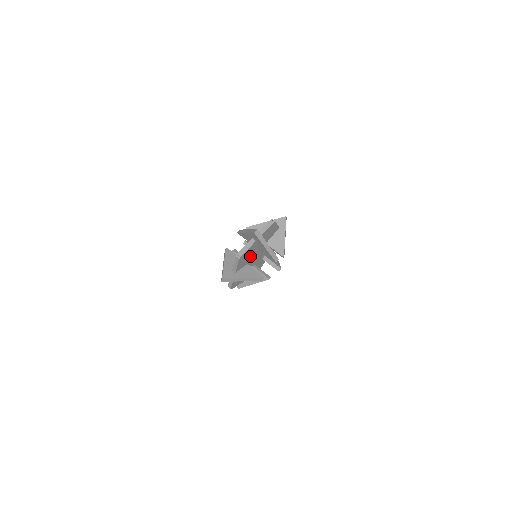
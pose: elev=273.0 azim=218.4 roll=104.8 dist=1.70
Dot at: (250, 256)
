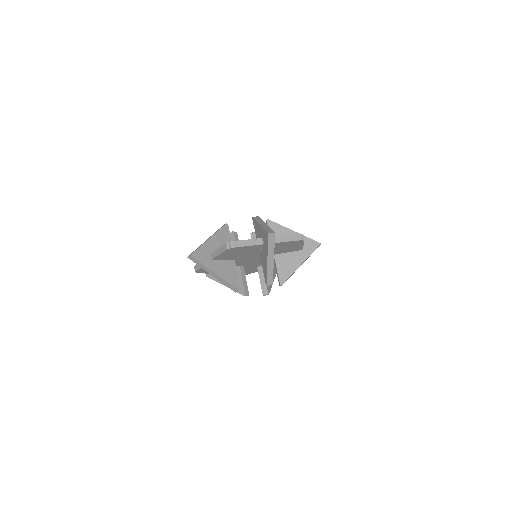
Dot at: (244, 255)
